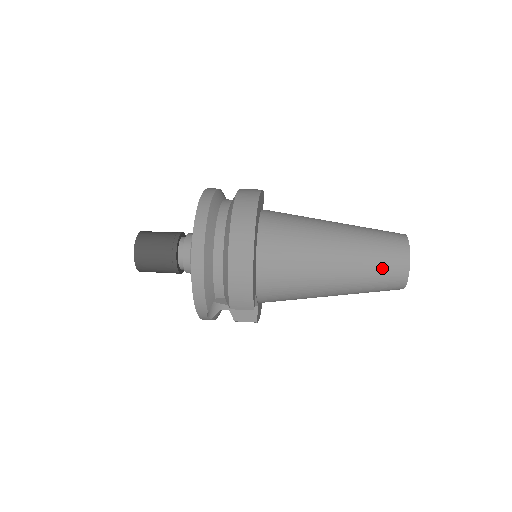
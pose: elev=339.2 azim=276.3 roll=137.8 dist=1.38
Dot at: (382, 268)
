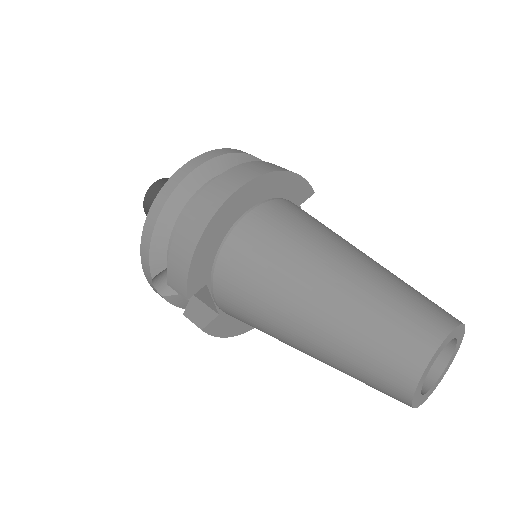
Dot at: (379, 342)
